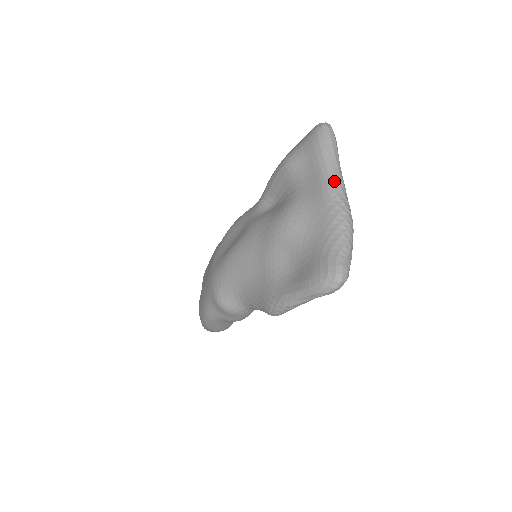
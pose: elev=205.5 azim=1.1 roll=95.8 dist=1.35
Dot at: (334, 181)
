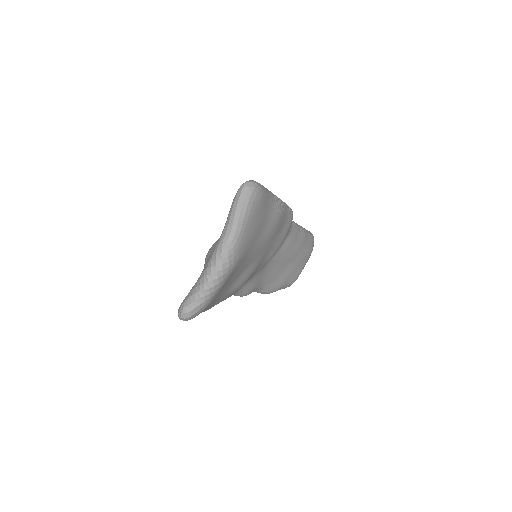
Dot at: (221, 240)
